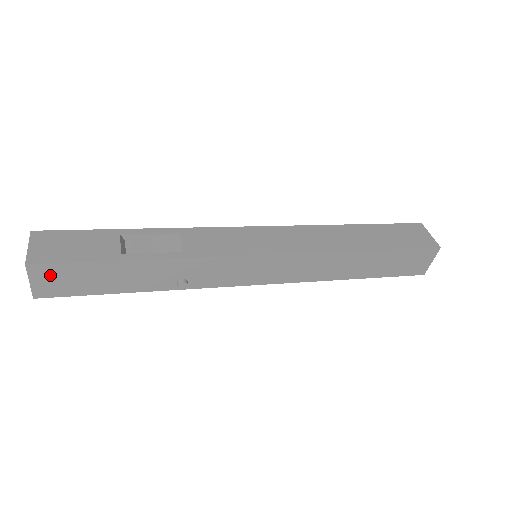
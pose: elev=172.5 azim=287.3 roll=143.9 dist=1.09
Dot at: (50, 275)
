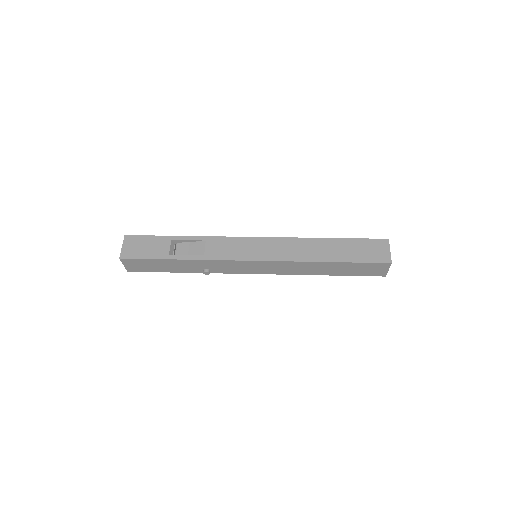
Dot at: (133, 263)
